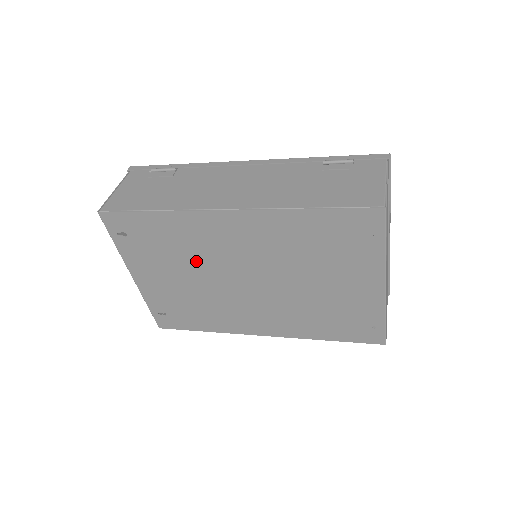
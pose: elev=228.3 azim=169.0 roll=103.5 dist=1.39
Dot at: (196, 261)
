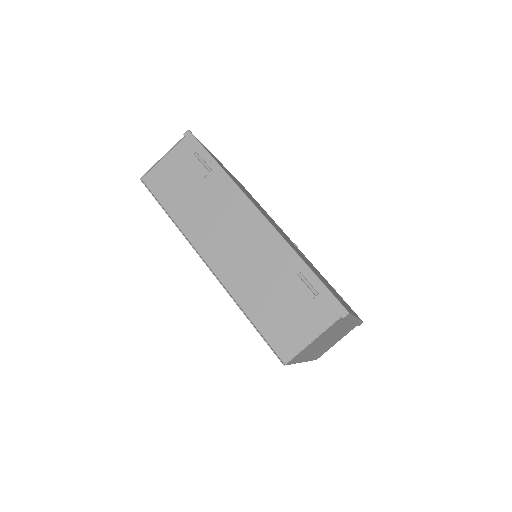
Dot at: occluded
